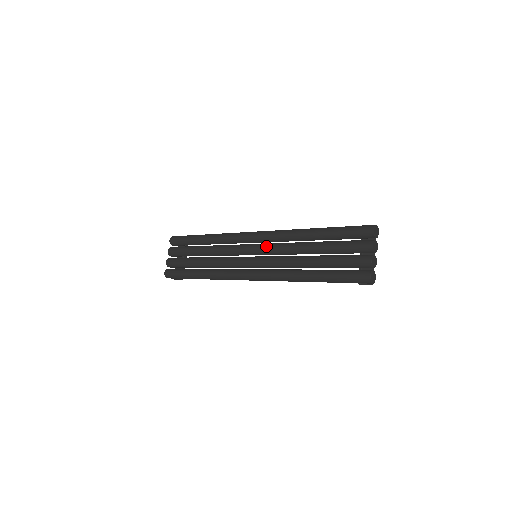
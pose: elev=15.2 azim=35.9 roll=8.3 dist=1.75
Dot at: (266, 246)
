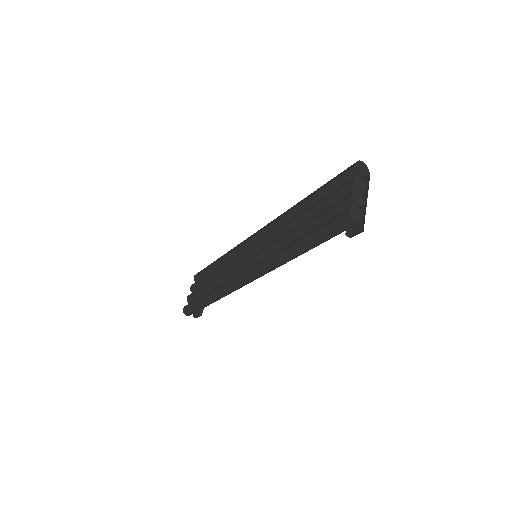
Dot at: (262, 238)
